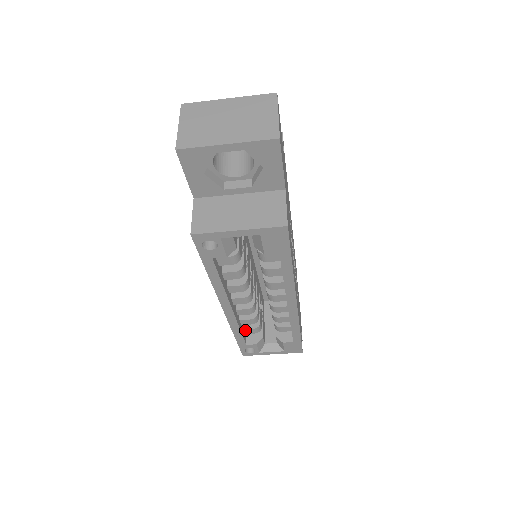
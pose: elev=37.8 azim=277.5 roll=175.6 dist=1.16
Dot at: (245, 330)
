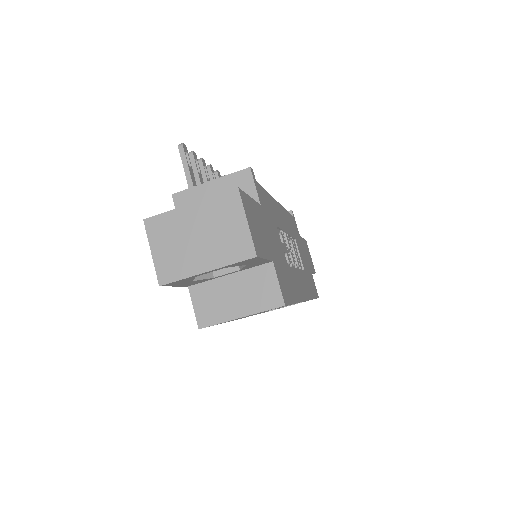
Dot at: occluded
